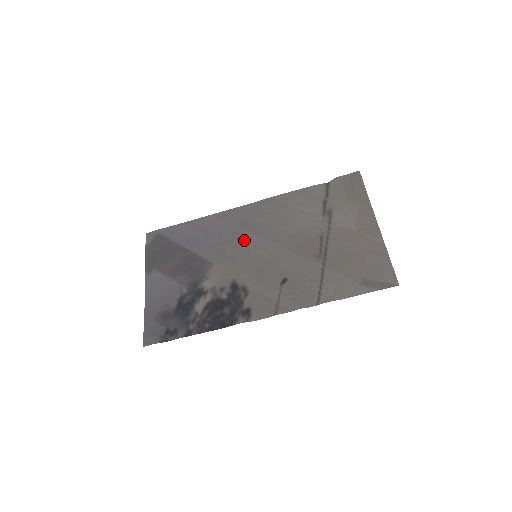
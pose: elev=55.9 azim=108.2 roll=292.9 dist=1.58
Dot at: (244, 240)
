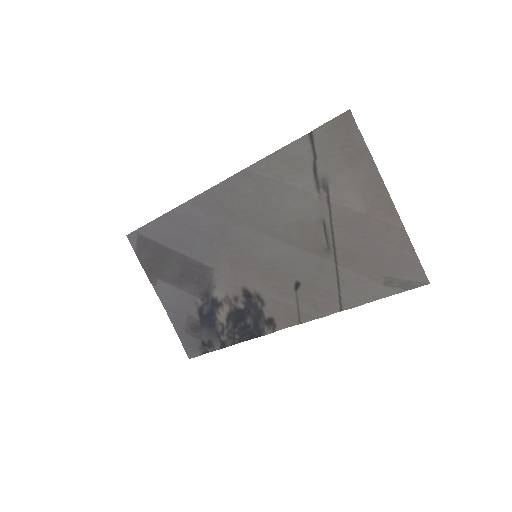
Dot at: (235, 236)
